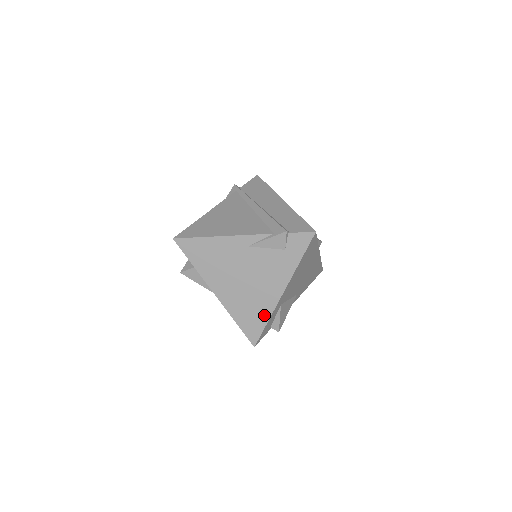
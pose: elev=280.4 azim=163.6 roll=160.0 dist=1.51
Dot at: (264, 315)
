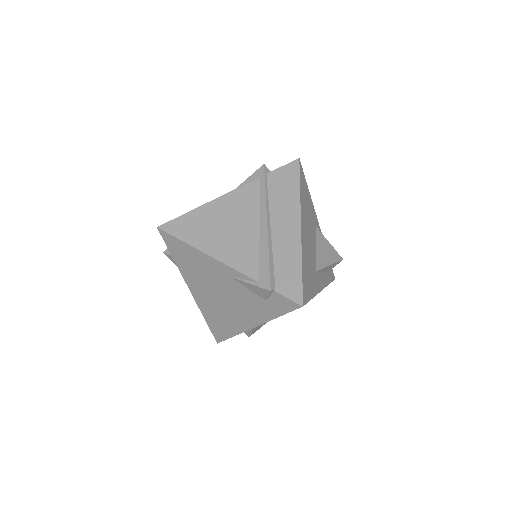
Dot at: (232, 330)
